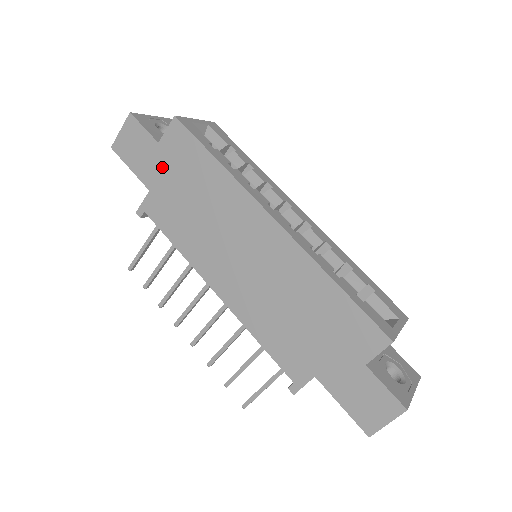
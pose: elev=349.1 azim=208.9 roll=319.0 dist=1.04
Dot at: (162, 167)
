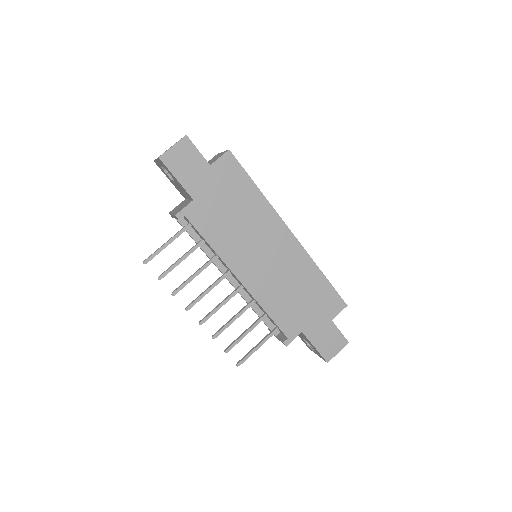
Dot at: (210, 184)
